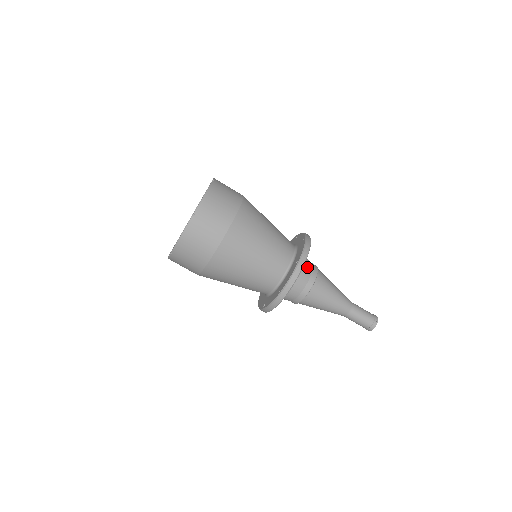
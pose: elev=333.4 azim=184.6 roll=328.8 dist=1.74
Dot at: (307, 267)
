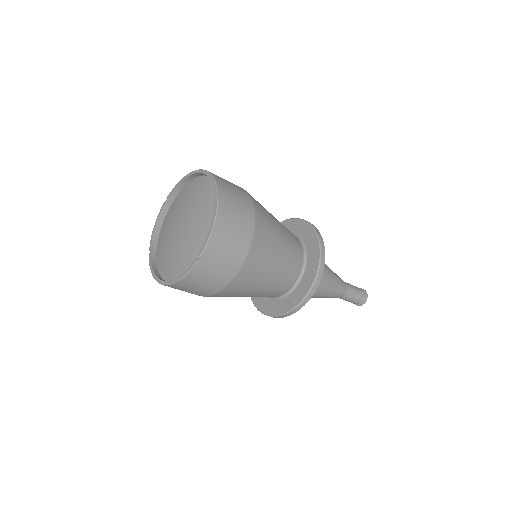
Dot at: occluded
